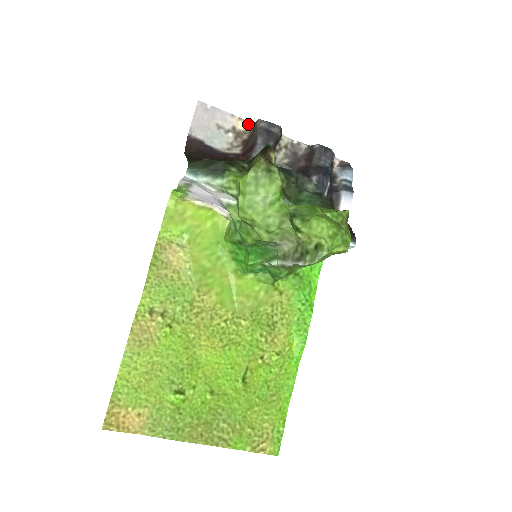
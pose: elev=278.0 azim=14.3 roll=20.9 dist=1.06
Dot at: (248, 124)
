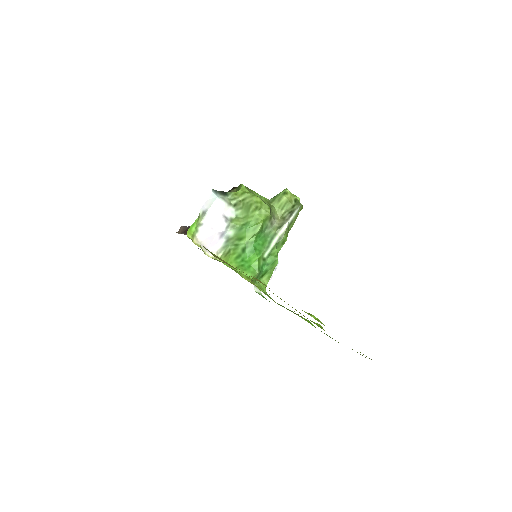
Dot at: occluded
